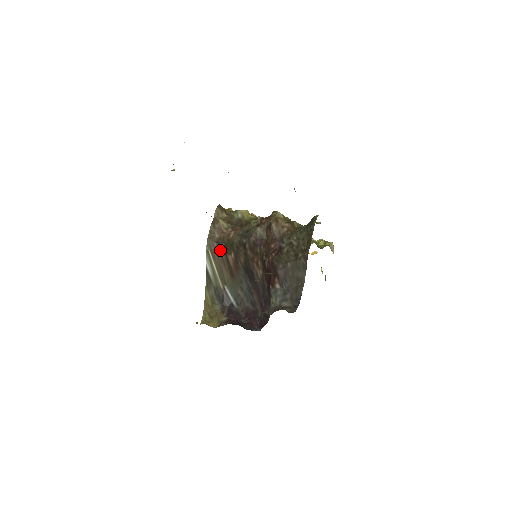
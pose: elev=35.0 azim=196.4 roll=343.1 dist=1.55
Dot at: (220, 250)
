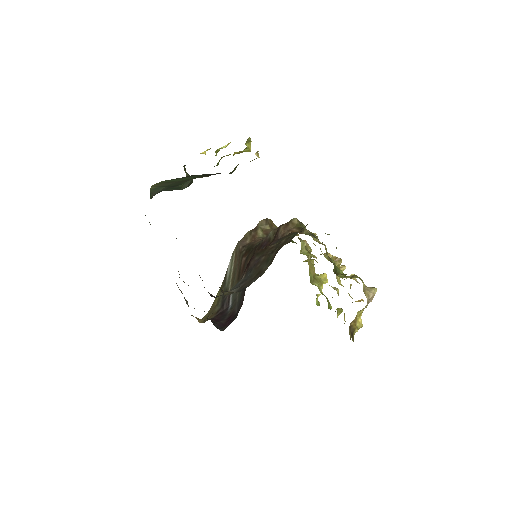
Dot at: (241, 252)
